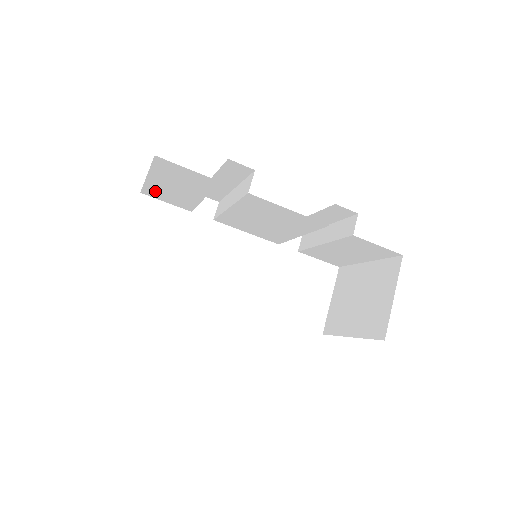
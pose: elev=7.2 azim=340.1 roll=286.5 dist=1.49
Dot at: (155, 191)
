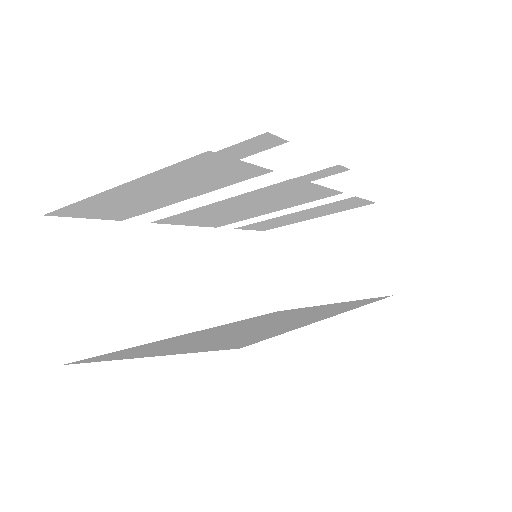
Dot at: (89, 206)
